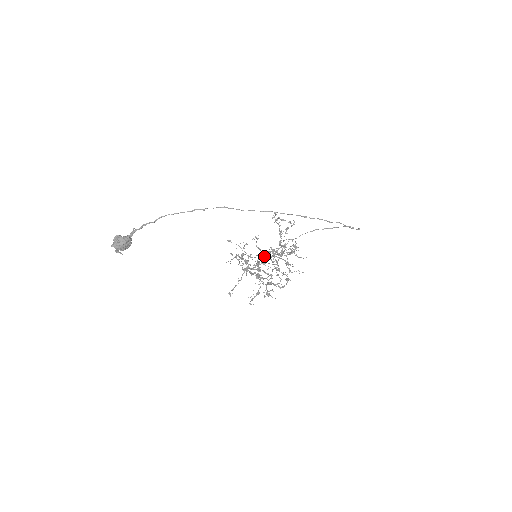
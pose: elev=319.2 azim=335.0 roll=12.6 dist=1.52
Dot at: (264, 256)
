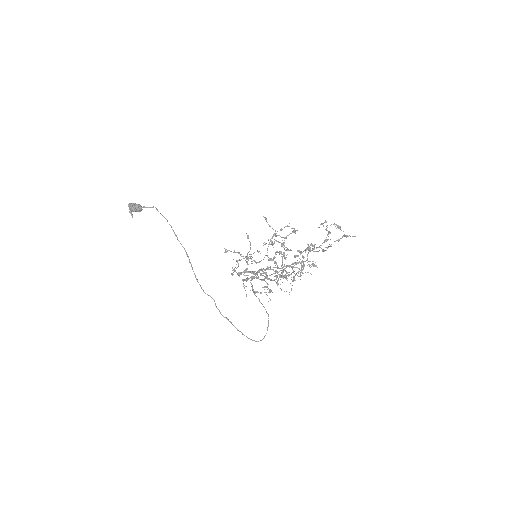
Dot at: (279, 254)
